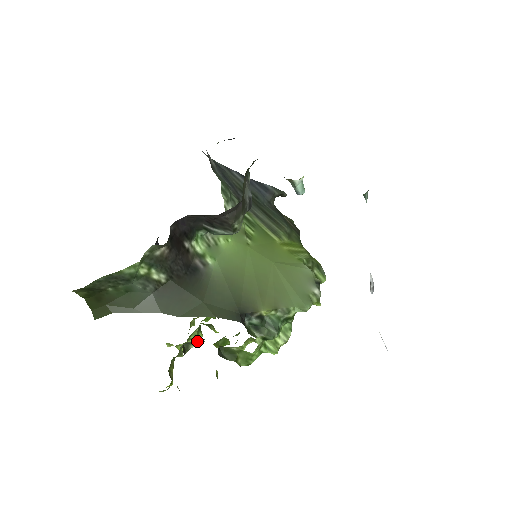
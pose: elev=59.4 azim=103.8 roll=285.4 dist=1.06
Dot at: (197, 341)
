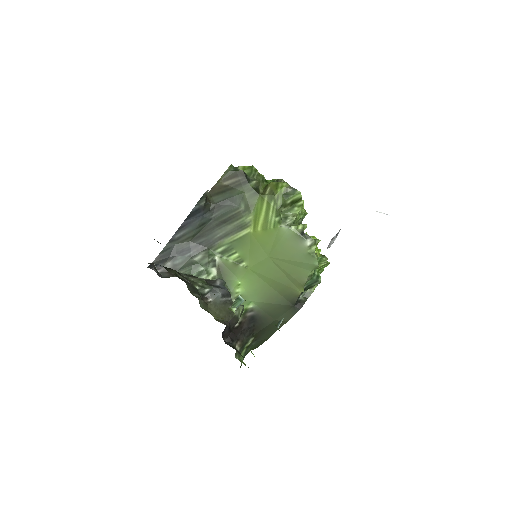
Dot at: occluded
